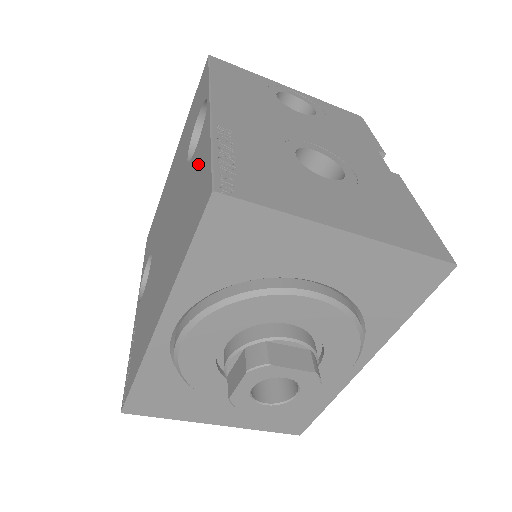
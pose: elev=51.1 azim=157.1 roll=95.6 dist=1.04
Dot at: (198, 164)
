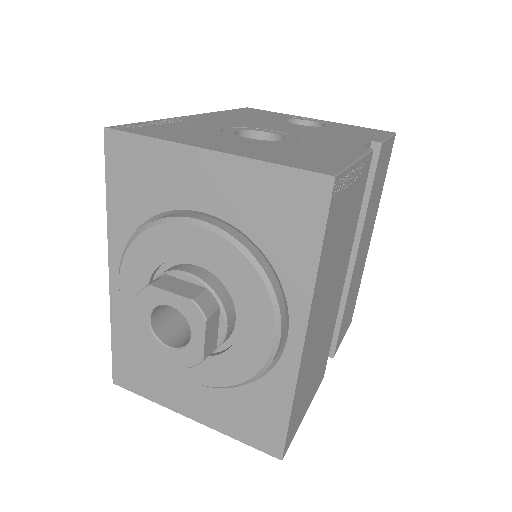
Dot at: occluded
